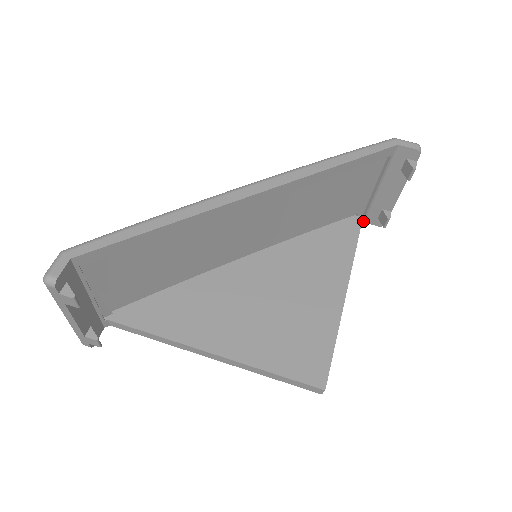
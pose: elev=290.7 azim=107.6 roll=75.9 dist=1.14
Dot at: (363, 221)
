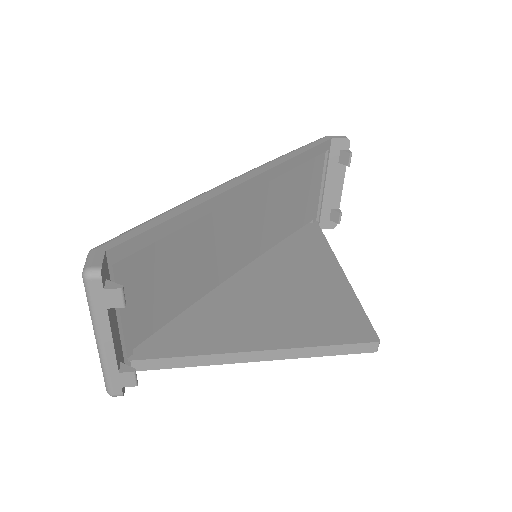
Dot at: occluded
